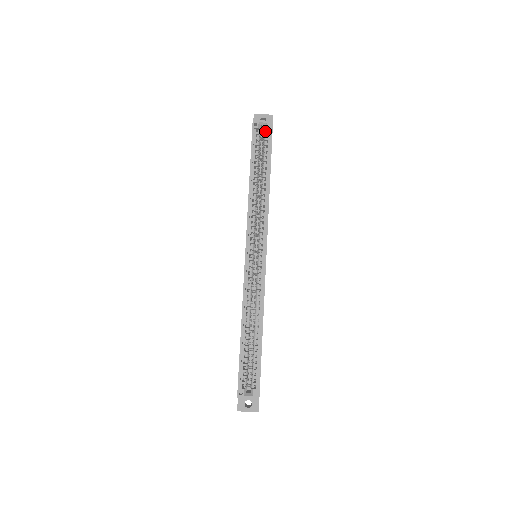
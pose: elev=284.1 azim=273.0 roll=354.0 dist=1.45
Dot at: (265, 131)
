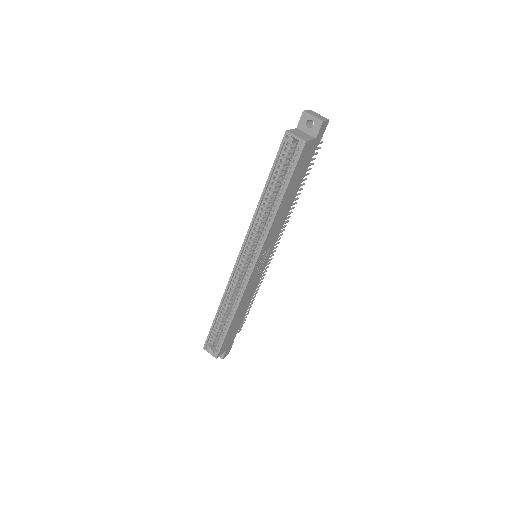
Dot at: (297, 147)
